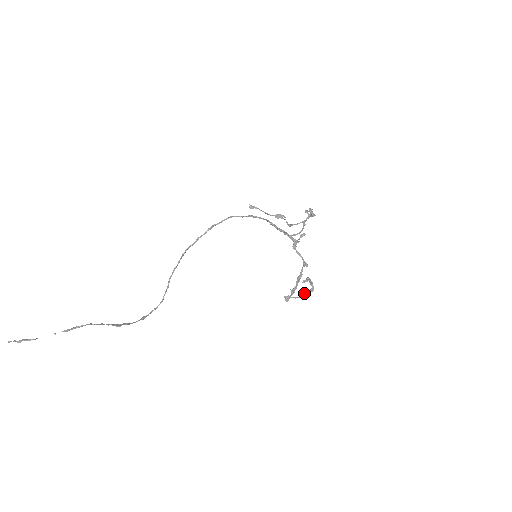
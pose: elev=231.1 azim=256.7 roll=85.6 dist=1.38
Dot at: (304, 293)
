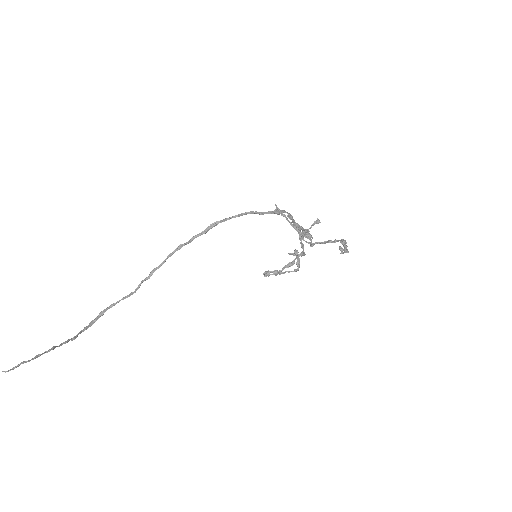
Dot at: occluded
